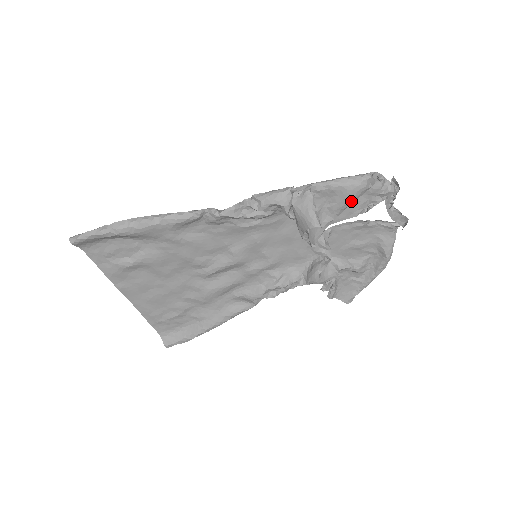
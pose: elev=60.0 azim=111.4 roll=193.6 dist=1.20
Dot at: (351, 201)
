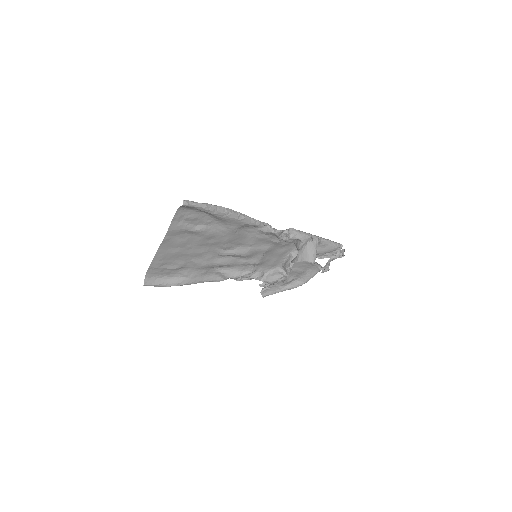
Dot at: (325, 253)
